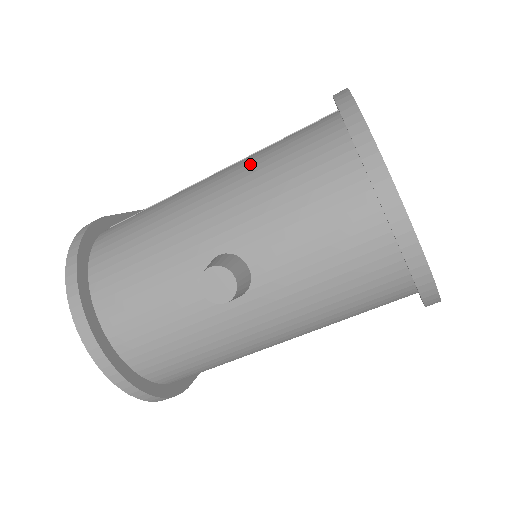
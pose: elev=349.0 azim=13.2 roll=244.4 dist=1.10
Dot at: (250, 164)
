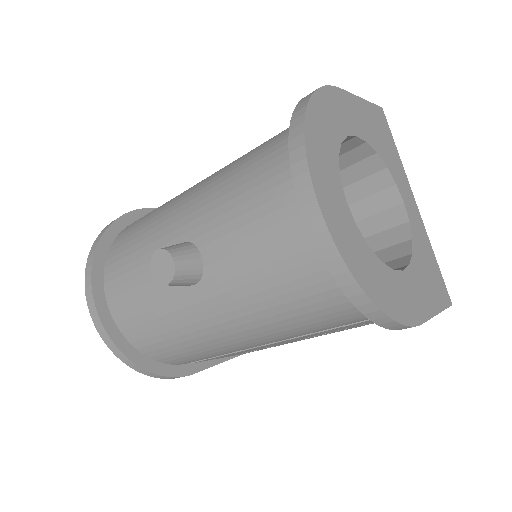
Dot at: (233, 162)
